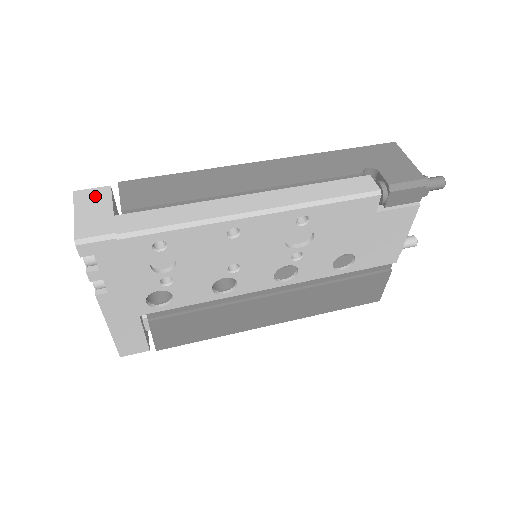
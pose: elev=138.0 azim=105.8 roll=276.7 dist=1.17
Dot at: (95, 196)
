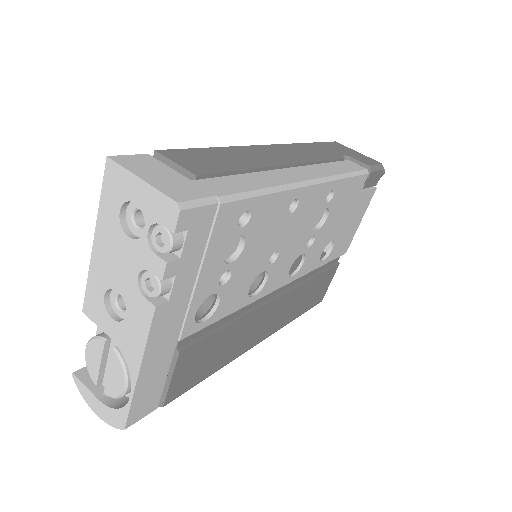
Dot at: (143, 162)
